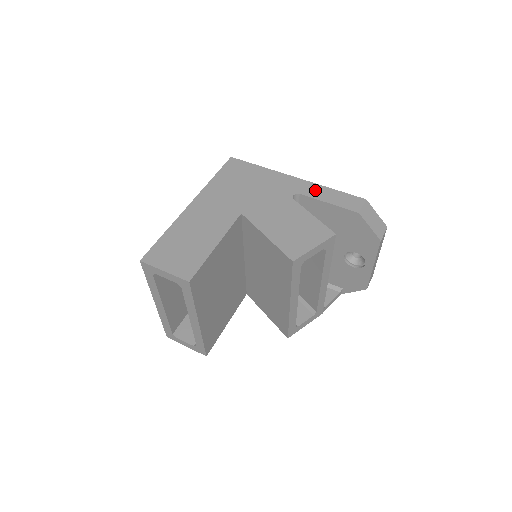
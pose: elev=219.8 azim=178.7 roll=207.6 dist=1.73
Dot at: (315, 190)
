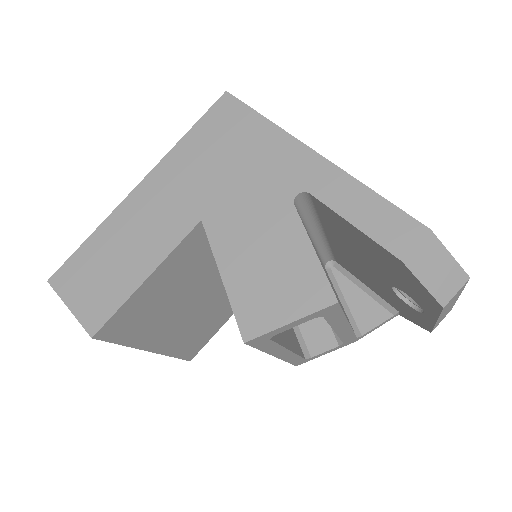
Dot at: (339, 189)
